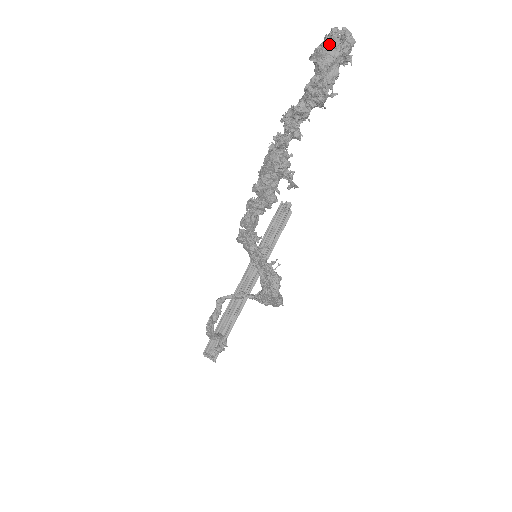
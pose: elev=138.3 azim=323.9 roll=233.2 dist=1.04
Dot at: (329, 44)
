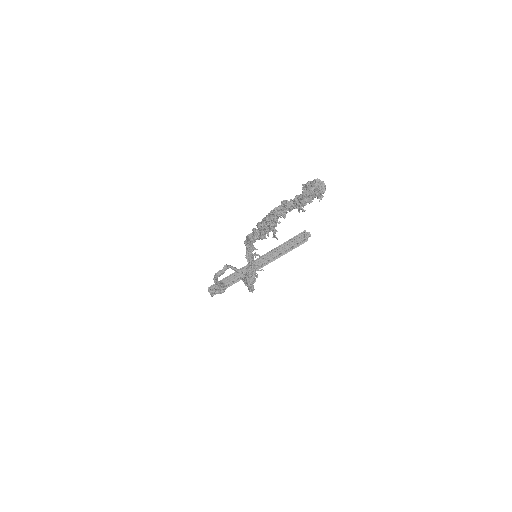
Dot at: (312, 185)
